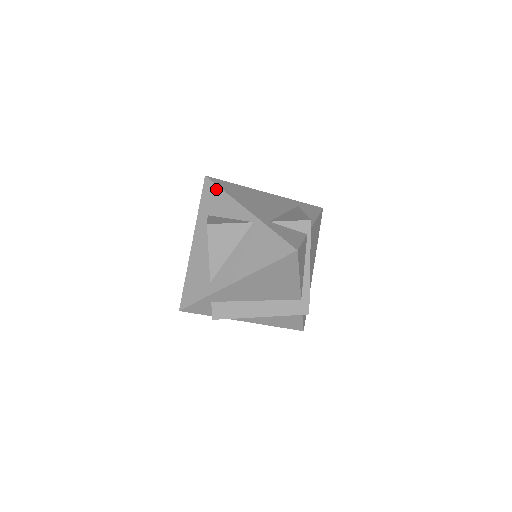
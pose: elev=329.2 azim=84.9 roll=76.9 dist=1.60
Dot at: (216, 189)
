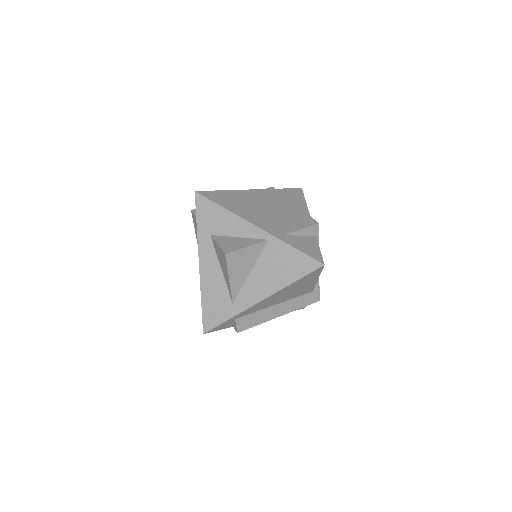
Dot at: (213, 206)
